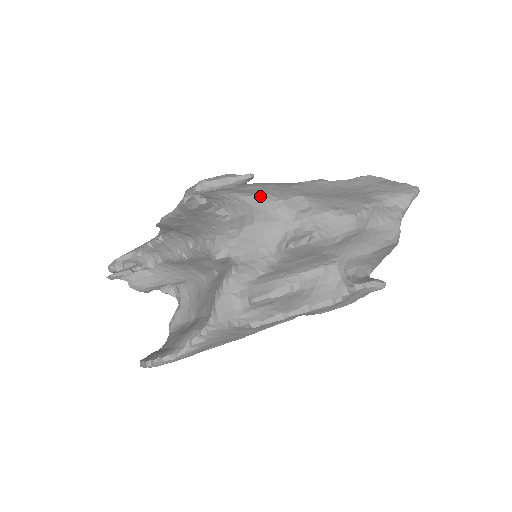
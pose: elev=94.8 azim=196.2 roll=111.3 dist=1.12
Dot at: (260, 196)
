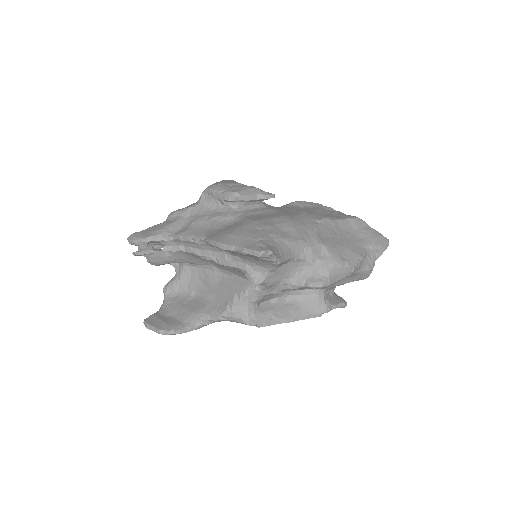
Dot at: (297, 242)
